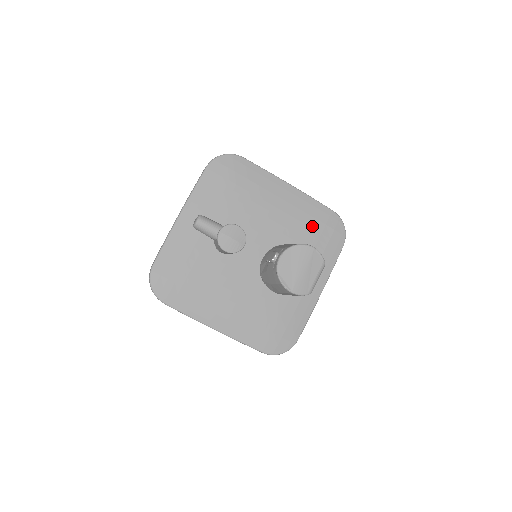
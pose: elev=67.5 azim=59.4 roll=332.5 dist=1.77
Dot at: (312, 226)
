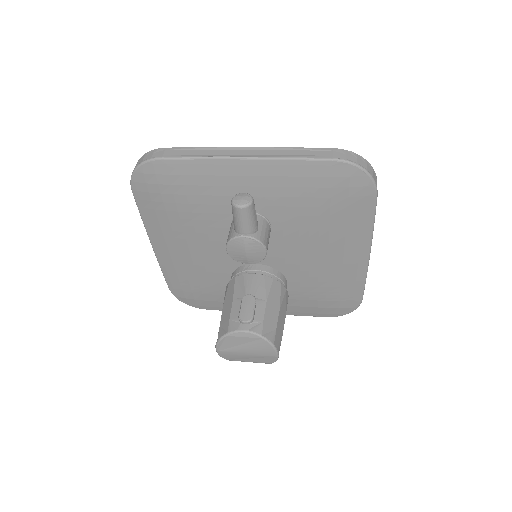
Dot at: (329, 291)
